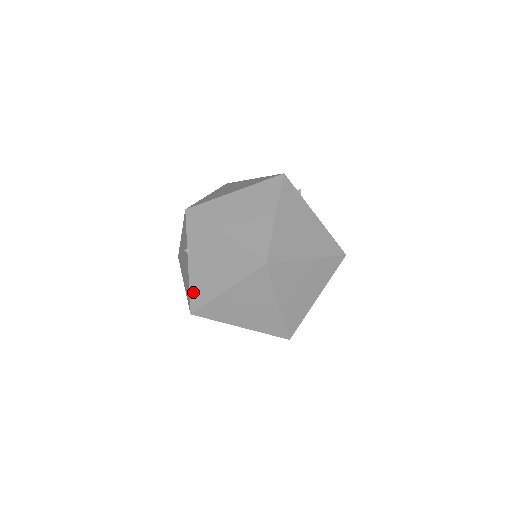
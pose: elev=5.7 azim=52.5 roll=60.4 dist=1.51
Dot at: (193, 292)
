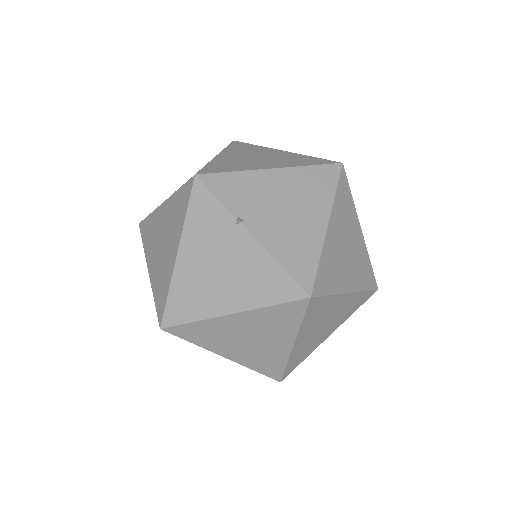
Dot at: (290, 265)
